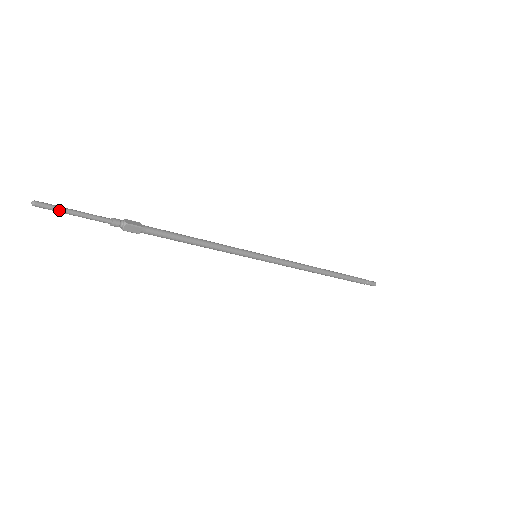
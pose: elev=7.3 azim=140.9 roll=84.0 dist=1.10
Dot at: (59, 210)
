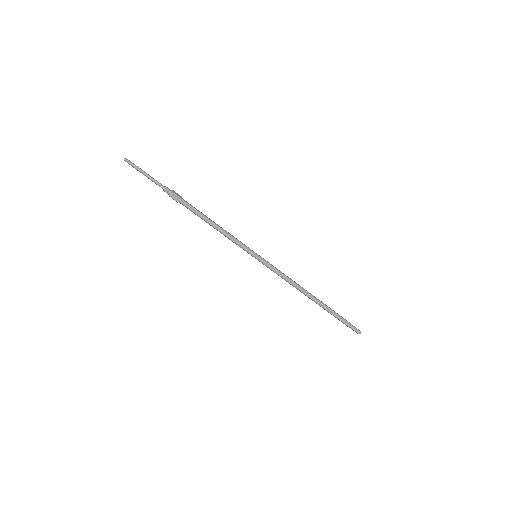
Dot at: (137, 168)
